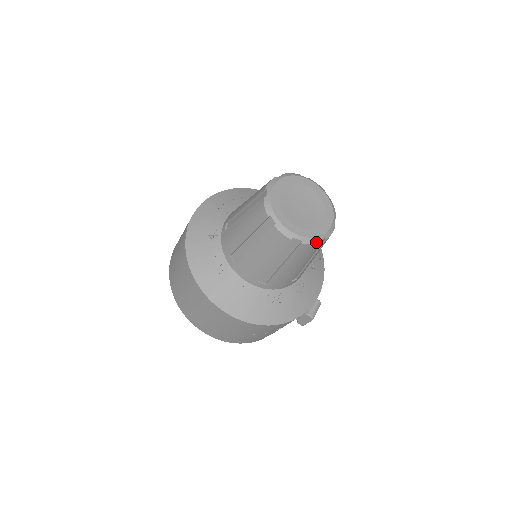
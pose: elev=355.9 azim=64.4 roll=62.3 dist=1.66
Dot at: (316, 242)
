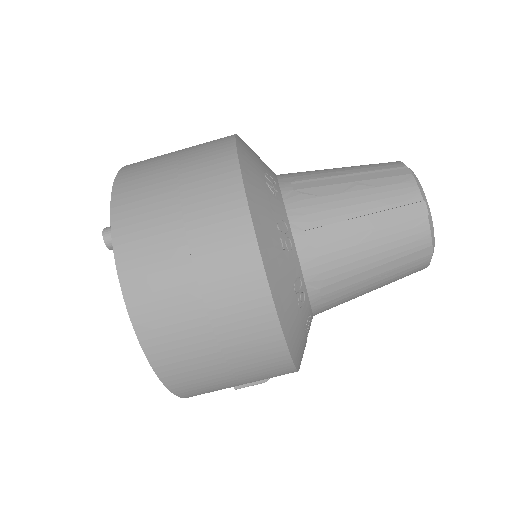
Dot at: (428, 264)
